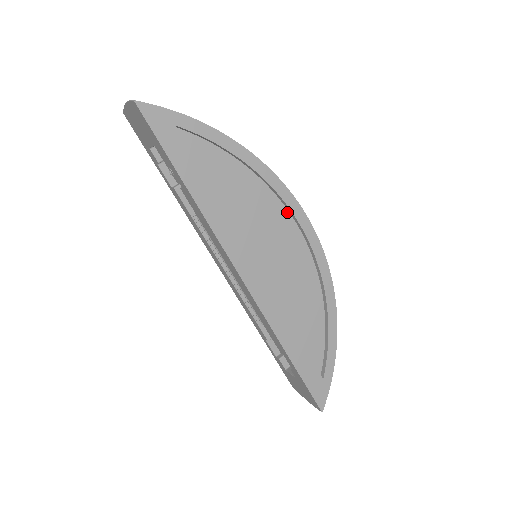
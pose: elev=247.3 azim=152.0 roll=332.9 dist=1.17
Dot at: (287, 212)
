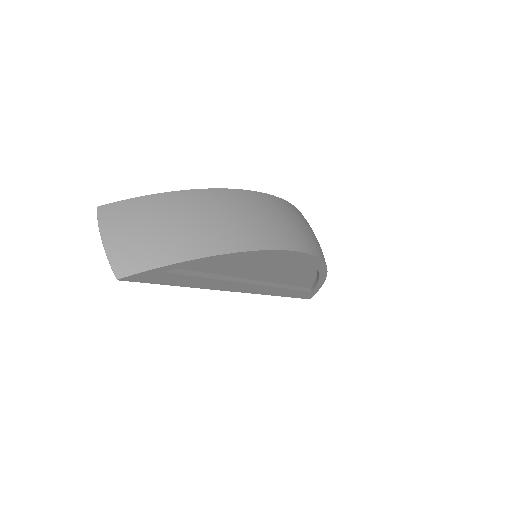
Dot at: occluded
